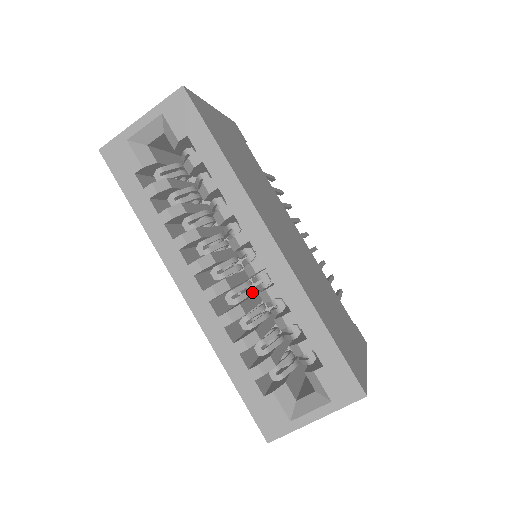
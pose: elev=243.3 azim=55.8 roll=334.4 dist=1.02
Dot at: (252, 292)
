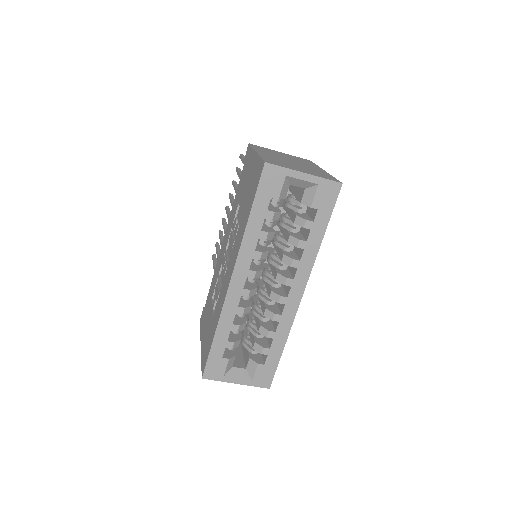
Dot at: occluded
